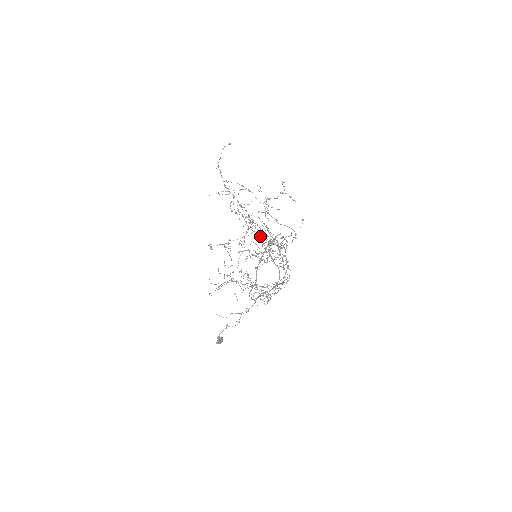
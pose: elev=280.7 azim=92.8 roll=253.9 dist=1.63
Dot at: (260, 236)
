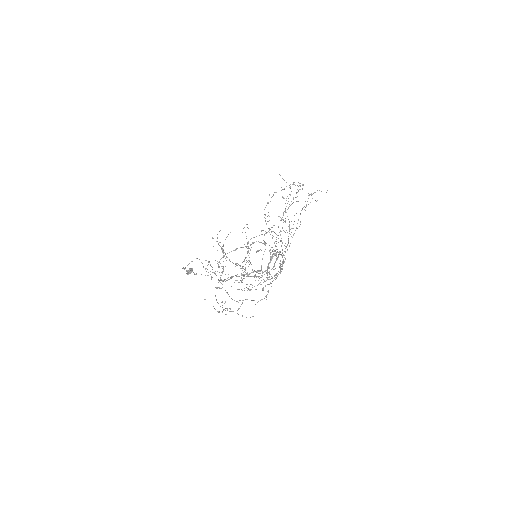
Dot at: (296, 227)
